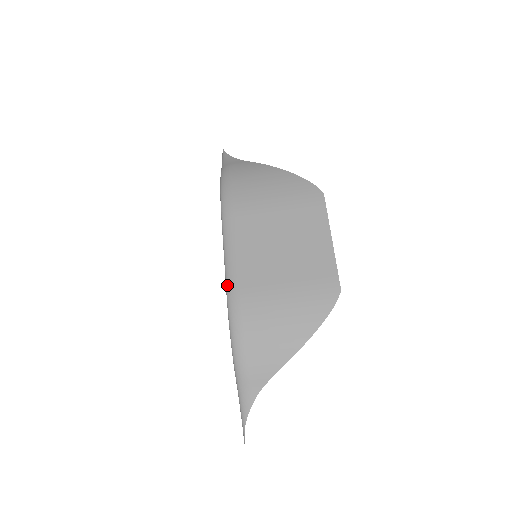
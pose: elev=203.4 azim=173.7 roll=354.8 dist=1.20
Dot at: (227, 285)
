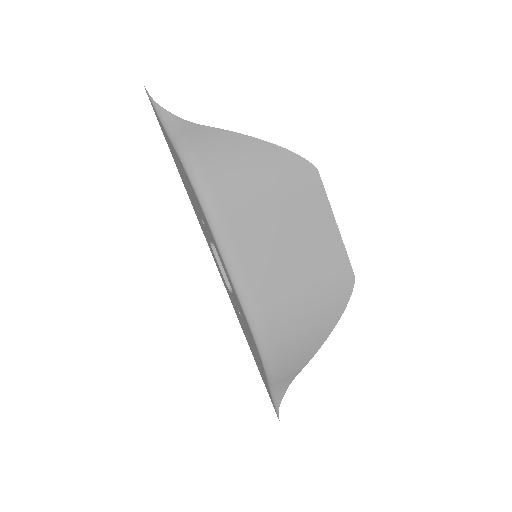
Dot at: (243, 305)
